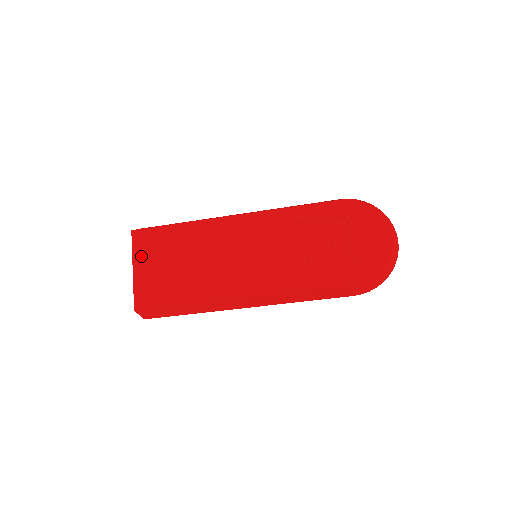
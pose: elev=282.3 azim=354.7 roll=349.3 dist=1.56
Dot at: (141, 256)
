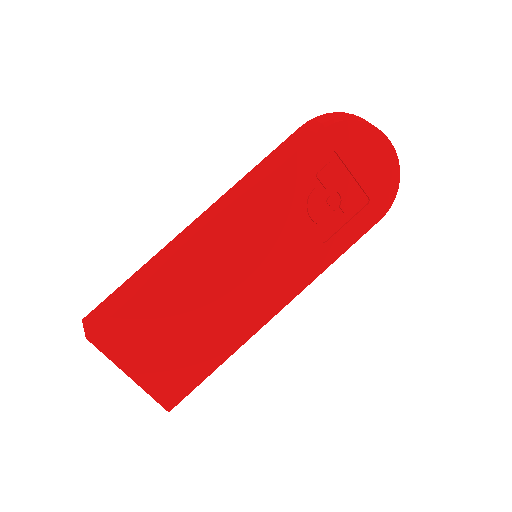
Dot at: (126, 356)
